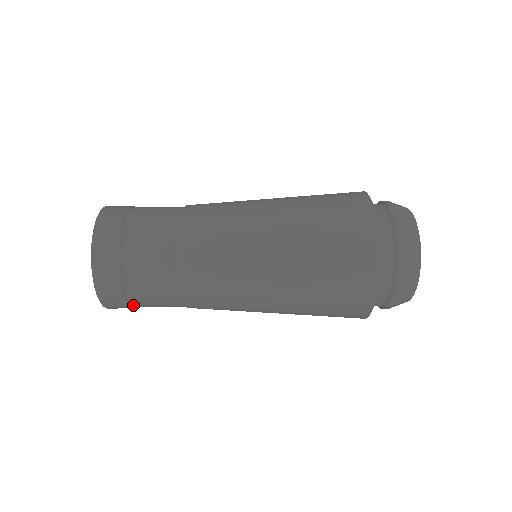
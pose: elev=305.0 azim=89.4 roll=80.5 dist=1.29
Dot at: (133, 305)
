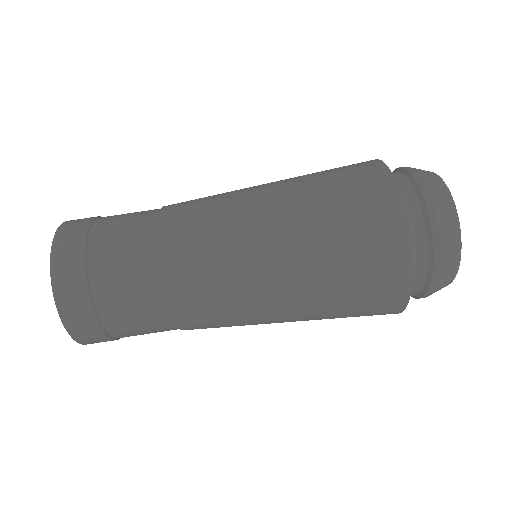
Dot at: (115, 336)
